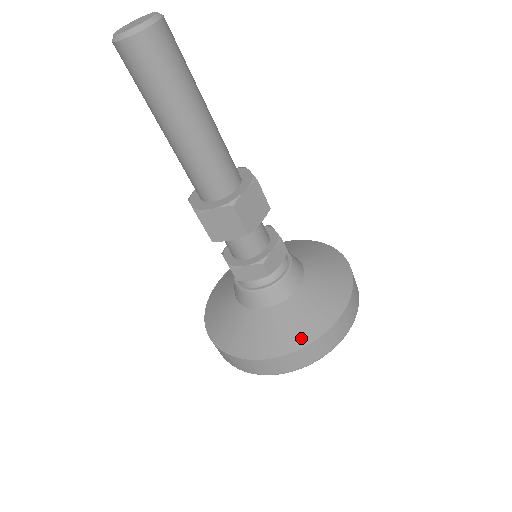
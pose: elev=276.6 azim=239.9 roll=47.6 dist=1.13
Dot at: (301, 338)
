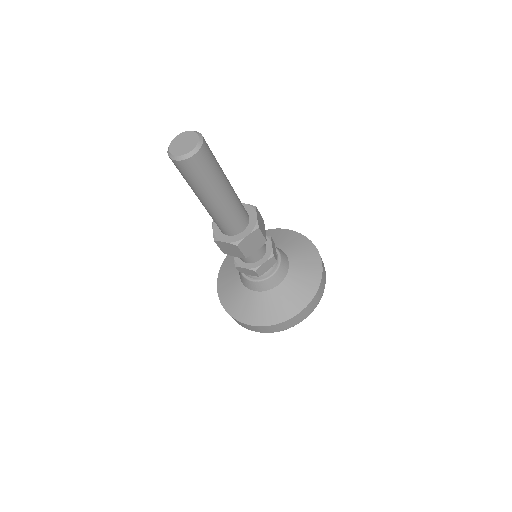
Dot at: (313, 286)
